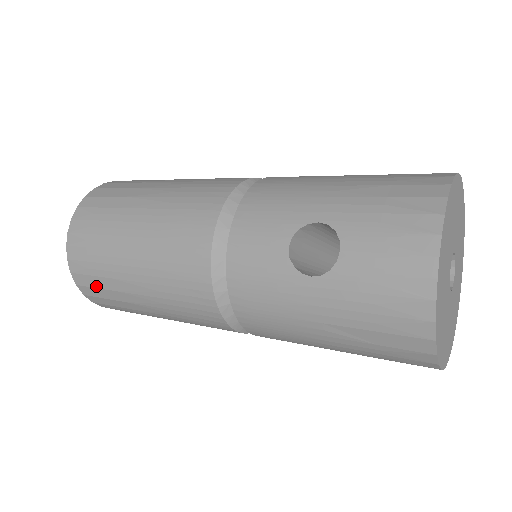
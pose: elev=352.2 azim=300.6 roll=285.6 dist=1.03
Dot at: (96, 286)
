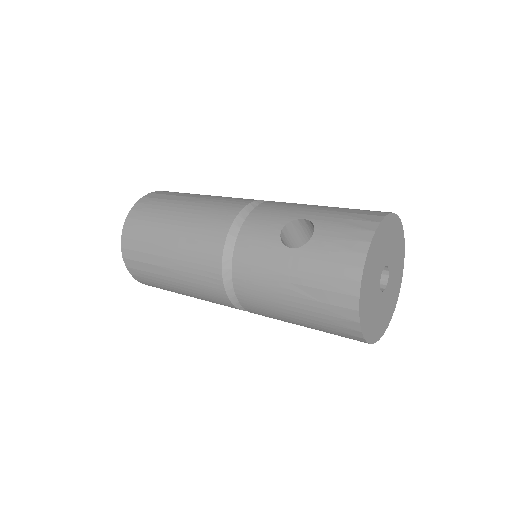
Dot at: (137, 249)
